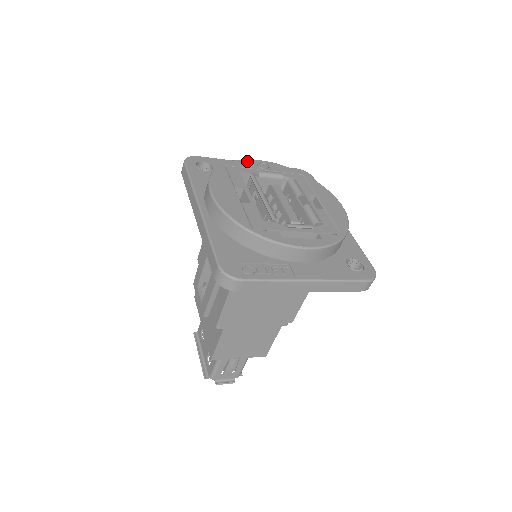
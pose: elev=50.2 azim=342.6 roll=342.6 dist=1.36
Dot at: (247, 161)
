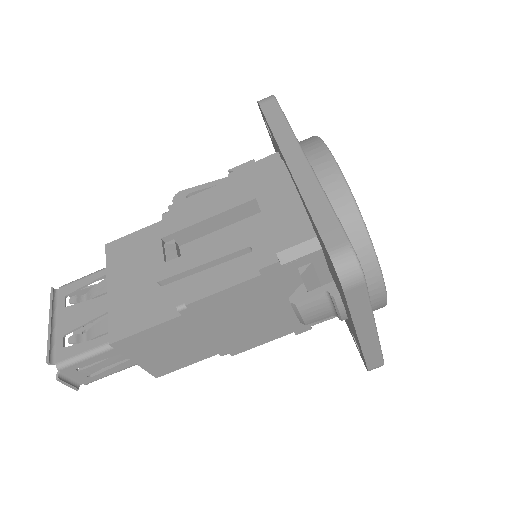
Dot at: occluded
